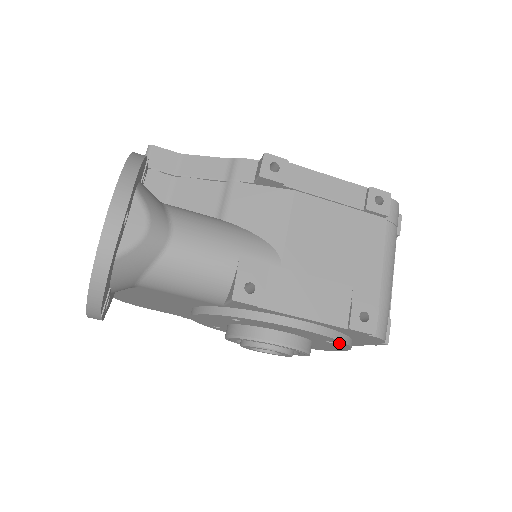
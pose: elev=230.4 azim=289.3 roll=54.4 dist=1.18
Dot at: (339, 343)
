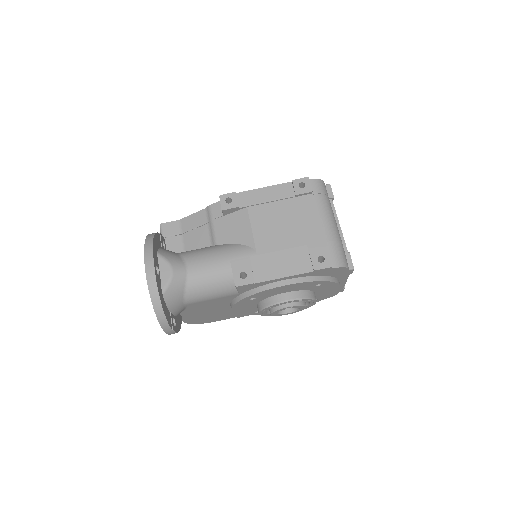
Dot at: (323, 283)
